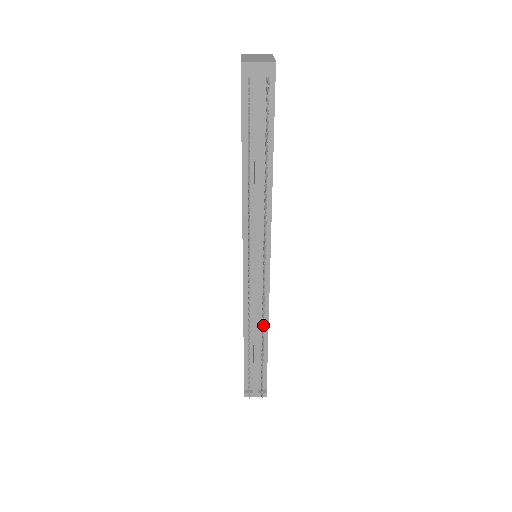
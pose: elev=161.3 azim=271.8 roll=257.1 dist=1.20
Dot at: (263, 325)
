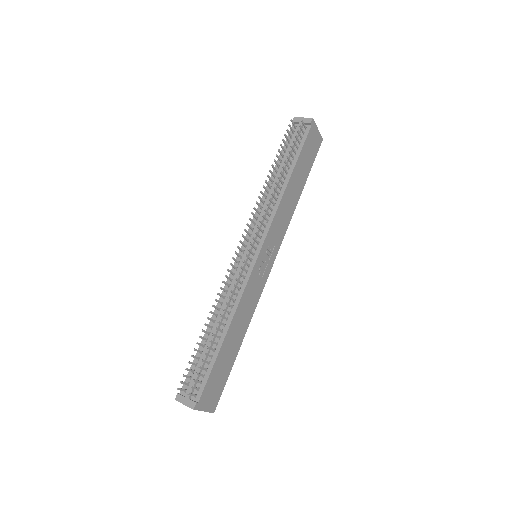
Dot at: (228, 303)
